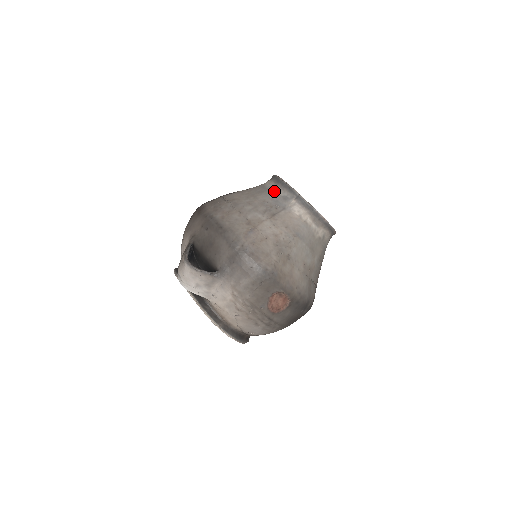
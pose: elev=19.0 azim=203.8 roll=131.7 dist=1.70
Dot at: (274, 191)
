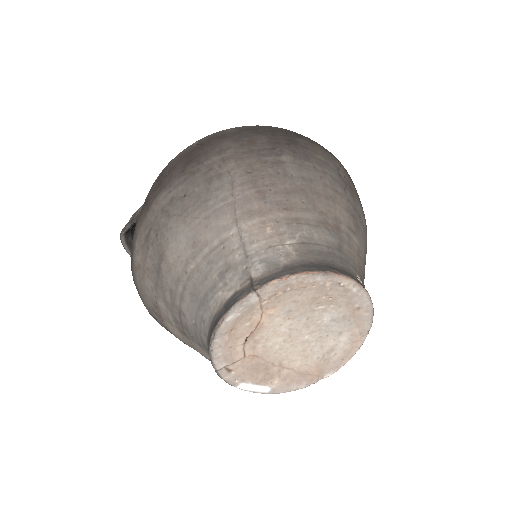
Dot at: (202, 323)
